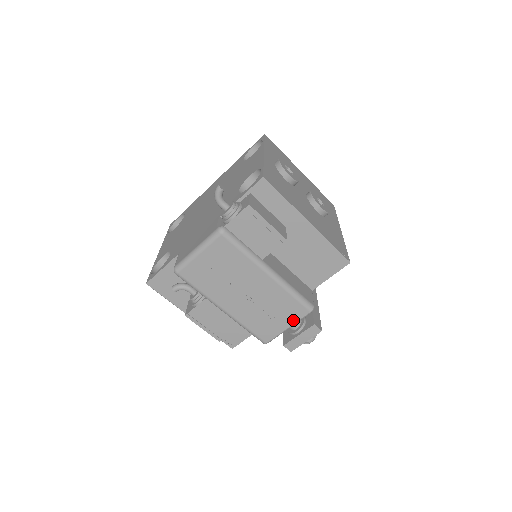
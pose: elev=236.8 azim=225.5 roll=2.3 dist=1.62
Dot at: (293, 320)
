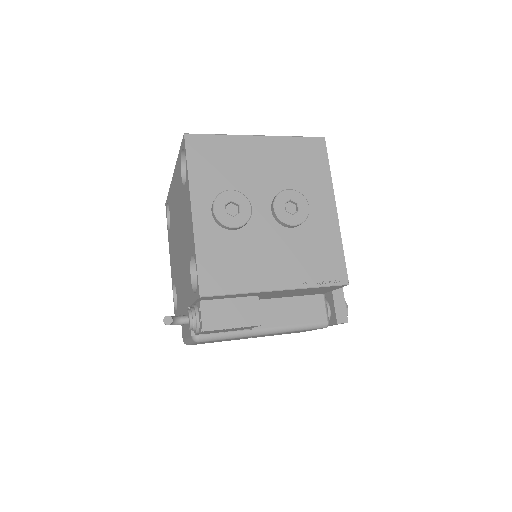
Dot at: occluded
